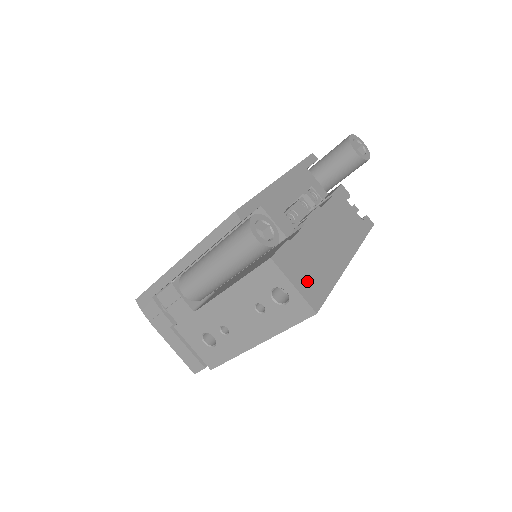
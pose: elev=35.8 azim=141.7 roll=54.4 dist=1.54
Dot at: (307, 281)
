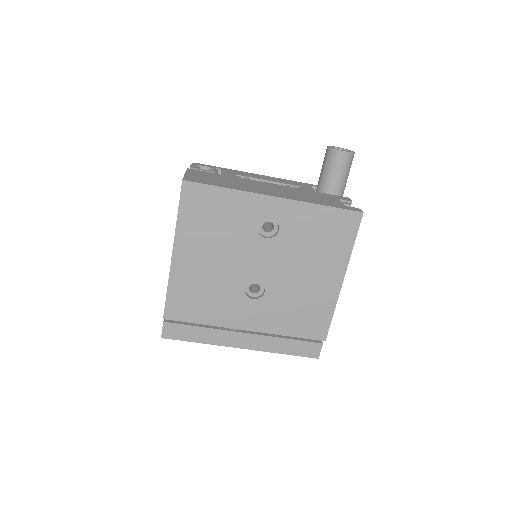
Dot at: (202, 178)
